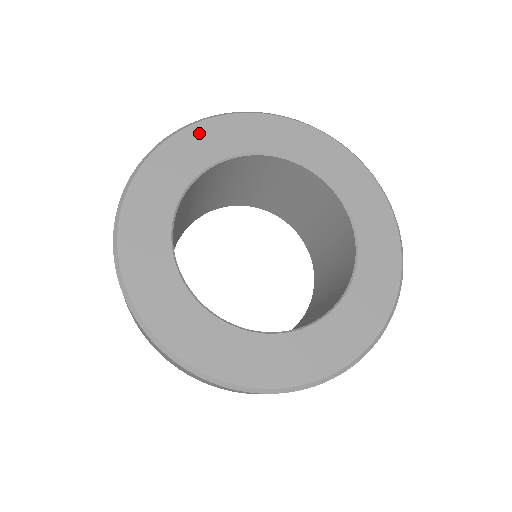
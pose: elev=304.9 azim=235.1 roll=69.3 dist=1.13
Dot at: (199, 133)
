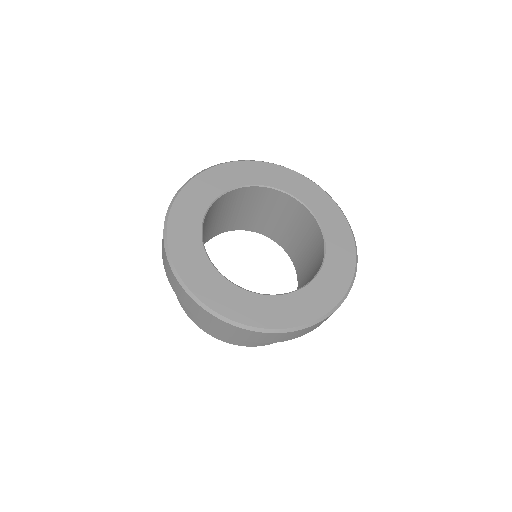
Dot at: (184, 200)
